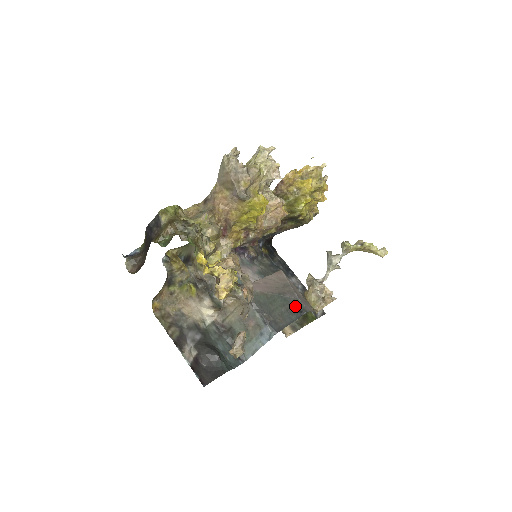
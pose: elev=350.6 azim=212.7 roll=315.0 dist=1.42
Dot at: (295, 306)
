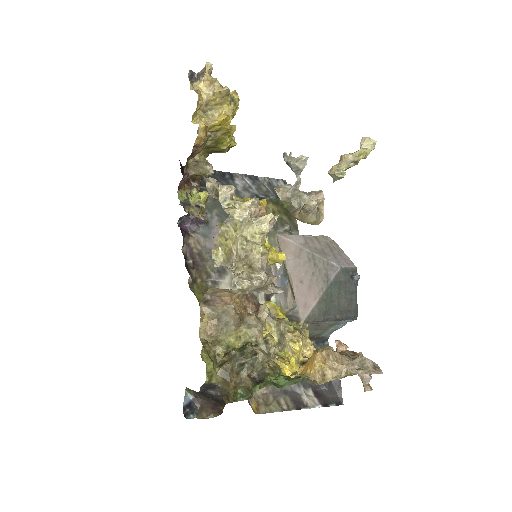
Dot at: (346, 278)
